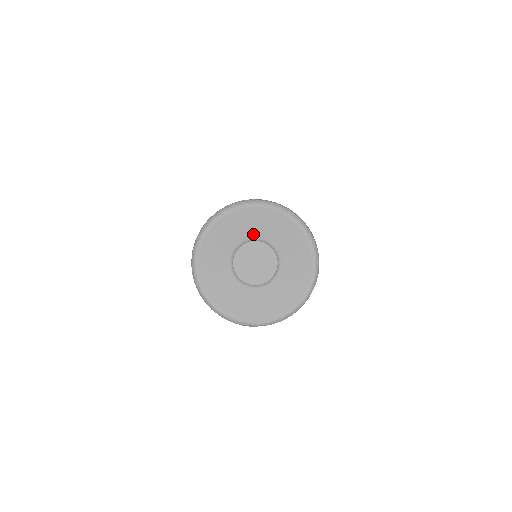
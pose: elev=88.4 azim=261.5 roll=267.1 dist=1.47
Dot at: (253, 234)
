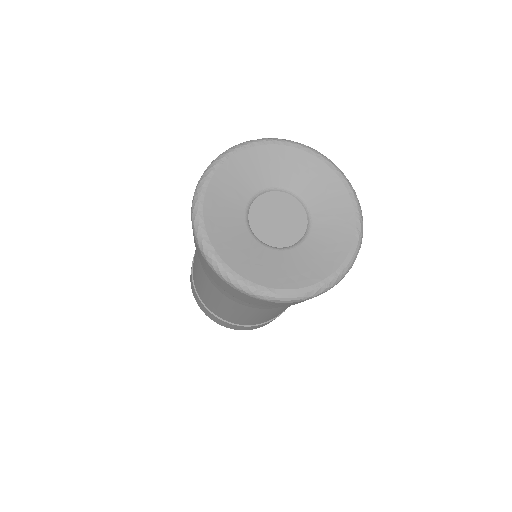
Dot at: (277, 180)
